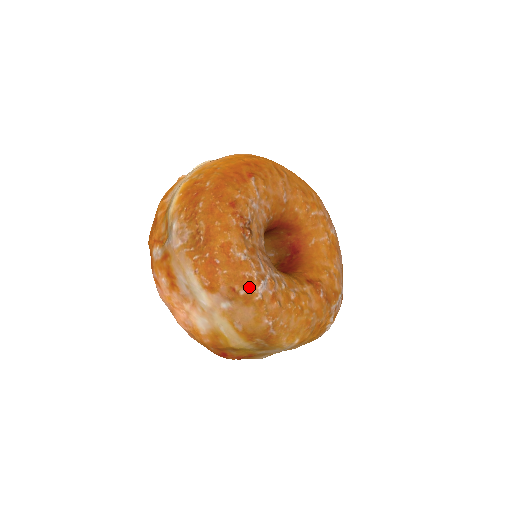
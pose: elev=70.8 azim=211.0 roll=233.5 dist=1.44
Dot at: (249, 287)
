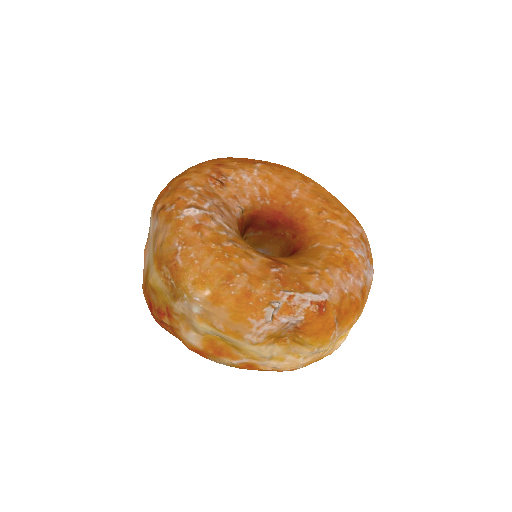
Dot at: (177, 207)
